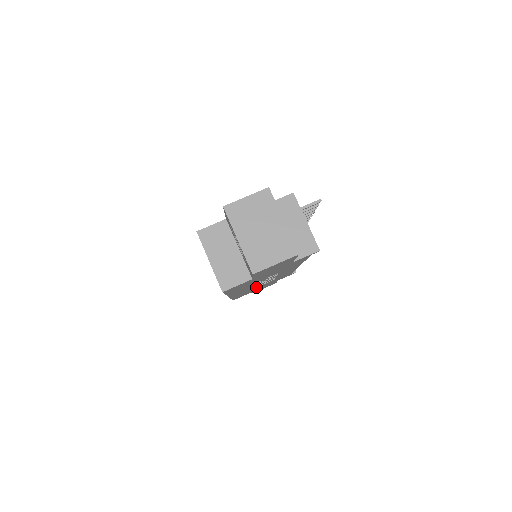
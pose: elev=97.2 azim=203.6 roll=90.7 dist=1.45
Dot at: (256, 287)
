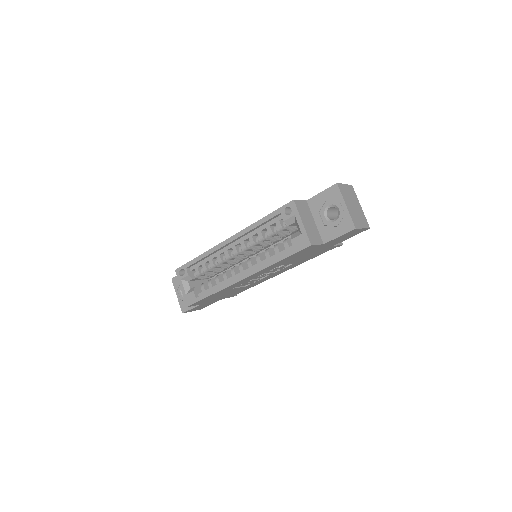
Dot at: (235, 288)
